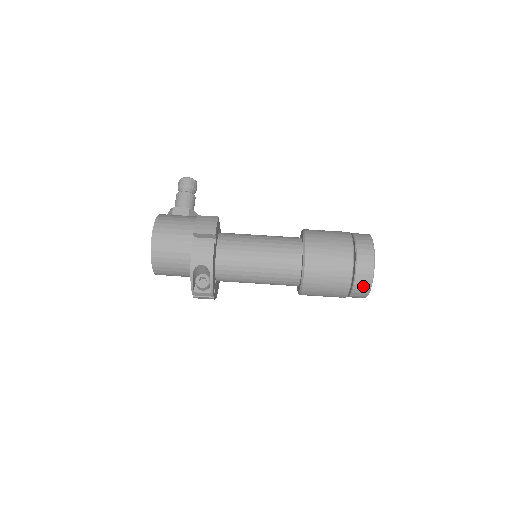
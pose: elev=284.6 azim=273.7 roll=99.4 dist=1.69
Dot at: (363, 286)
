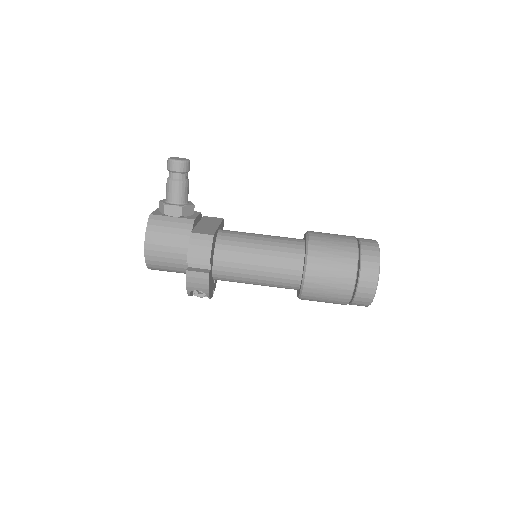
Dot at: (360, 305)
